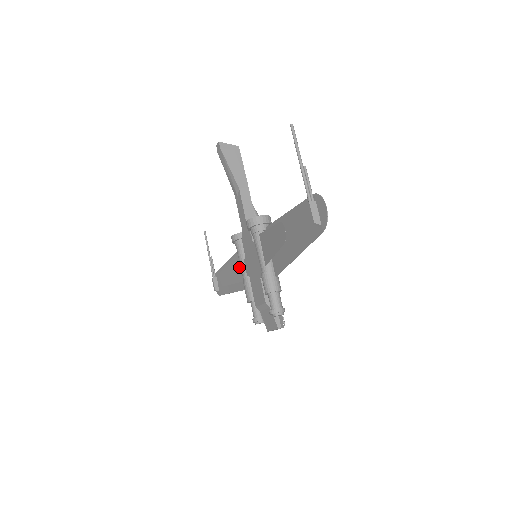
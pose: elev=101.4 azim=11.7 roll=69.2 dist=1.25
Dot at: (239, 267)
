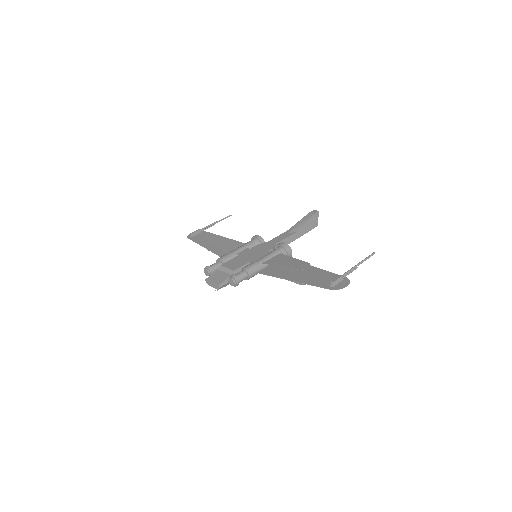
Dot at: (234, 246)
